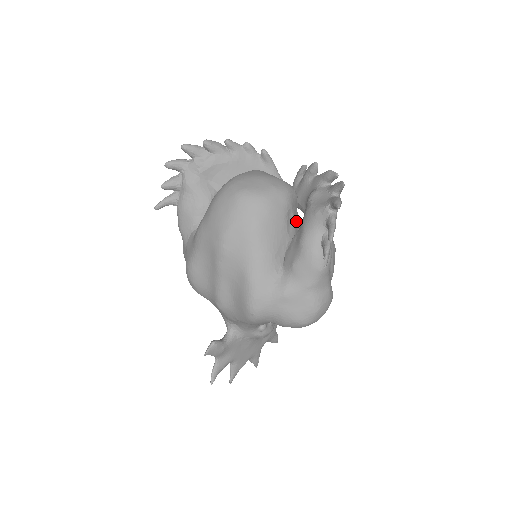
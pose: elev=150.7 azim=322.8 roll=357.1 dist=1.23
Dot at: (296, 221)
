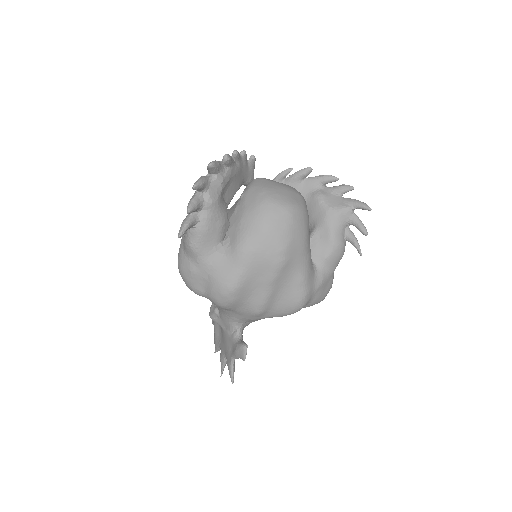
Dot at: occluded
